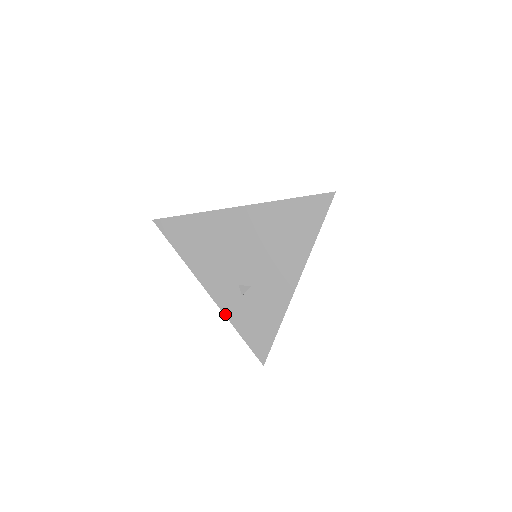
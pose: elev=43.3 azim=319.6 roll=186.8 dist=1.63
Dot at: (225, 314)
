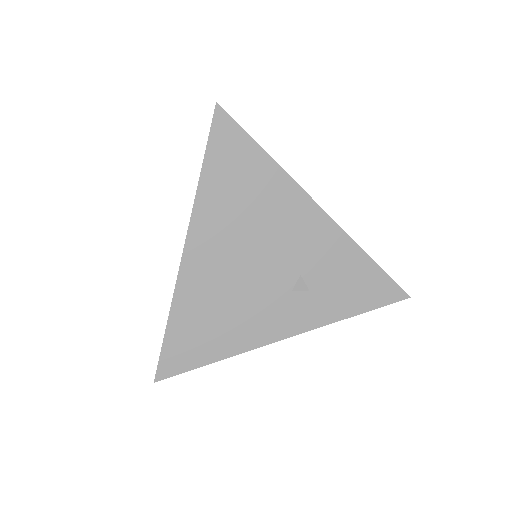
Dot at: (324, 325)
